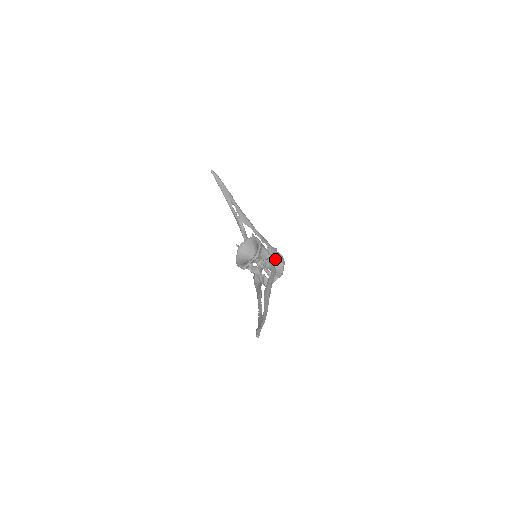
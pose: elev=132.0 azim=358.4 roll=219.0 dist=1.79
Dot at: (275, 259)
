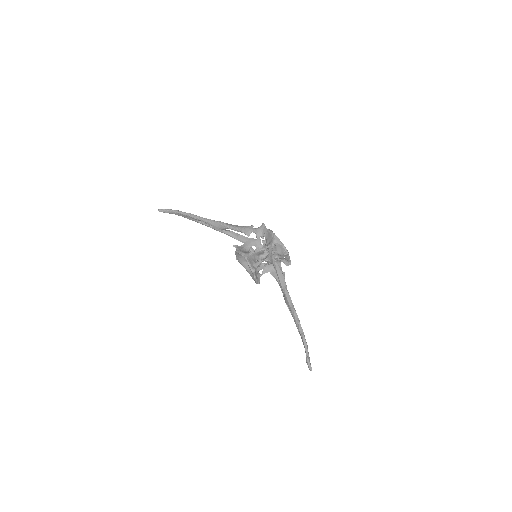
Dot at: (269, 247)
